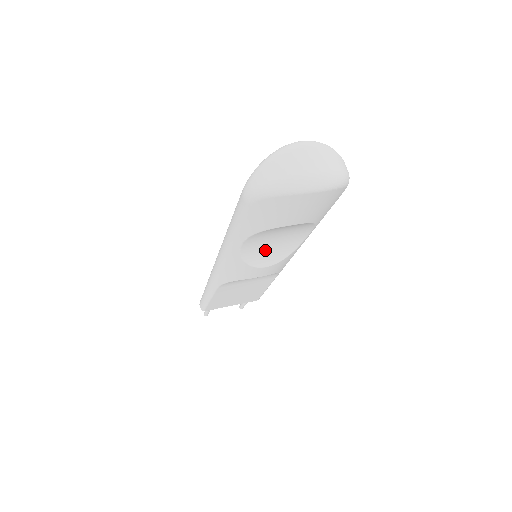
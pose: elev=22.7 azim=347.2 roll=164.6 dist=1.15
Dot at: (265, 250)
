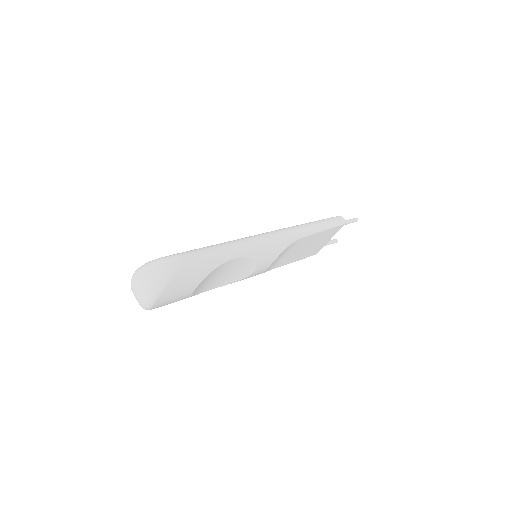
Dot at: (232, 275)
